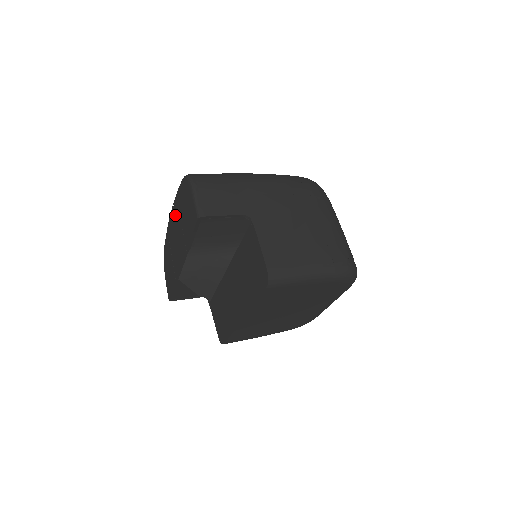
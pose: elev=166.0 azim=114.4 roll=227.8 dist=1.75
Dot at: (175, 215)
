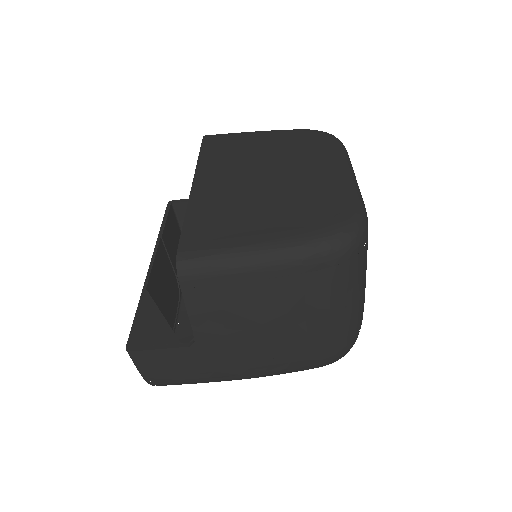
Dot at: occluded
